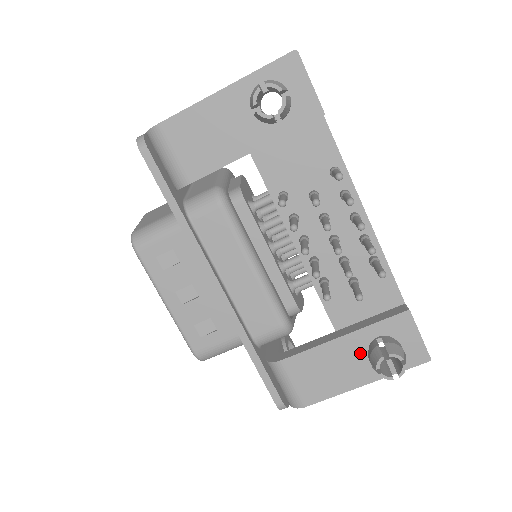
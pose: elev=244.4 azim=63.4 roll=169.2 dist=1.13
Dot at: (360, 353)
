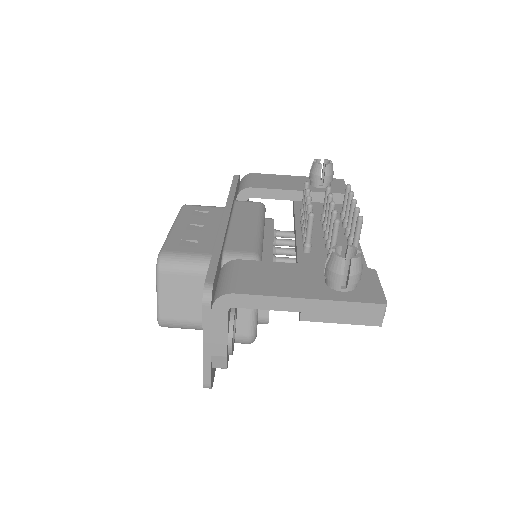
Dot at: (316, 278)
